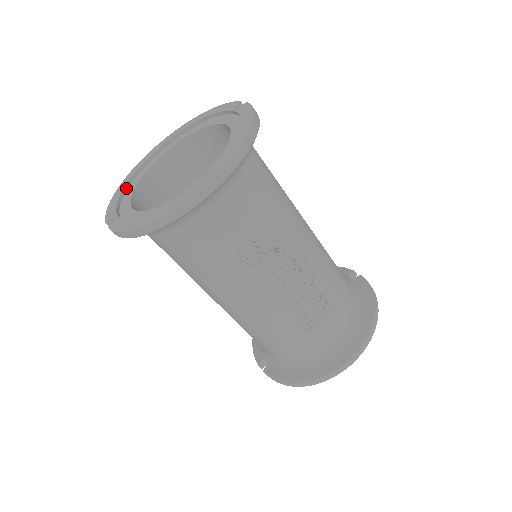
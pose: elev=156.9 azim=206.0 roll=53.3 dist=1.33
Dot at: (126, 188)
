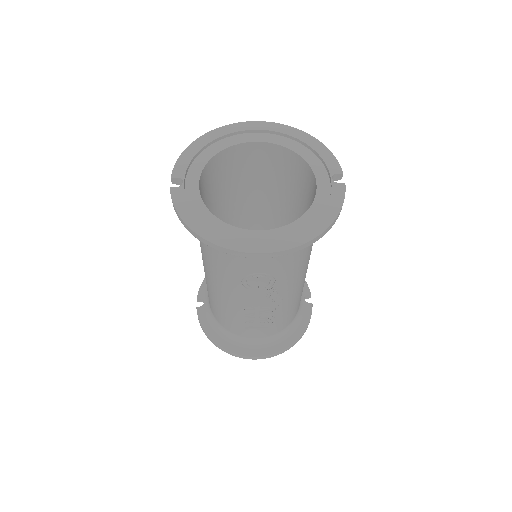
Dot at: (207, 145)
